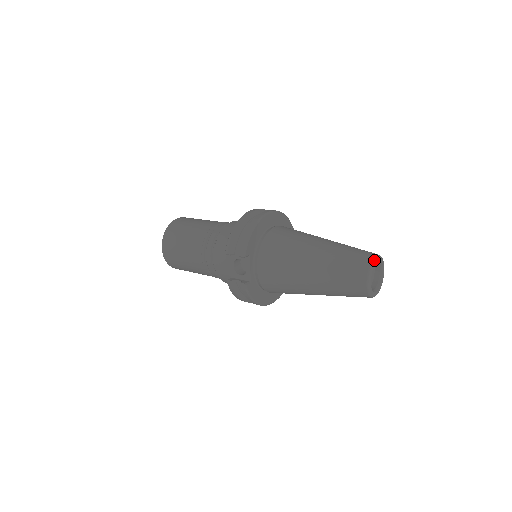
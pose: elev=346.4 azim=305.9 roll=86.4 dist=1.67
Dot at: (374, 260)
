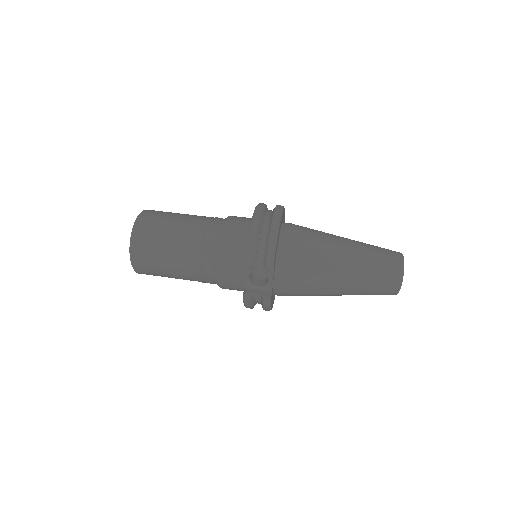
Dot at: occluded
